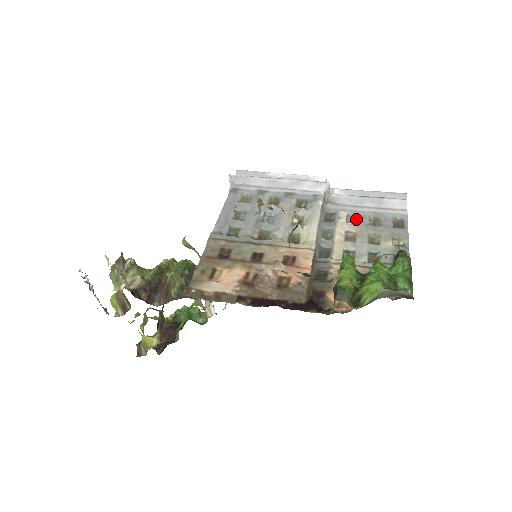
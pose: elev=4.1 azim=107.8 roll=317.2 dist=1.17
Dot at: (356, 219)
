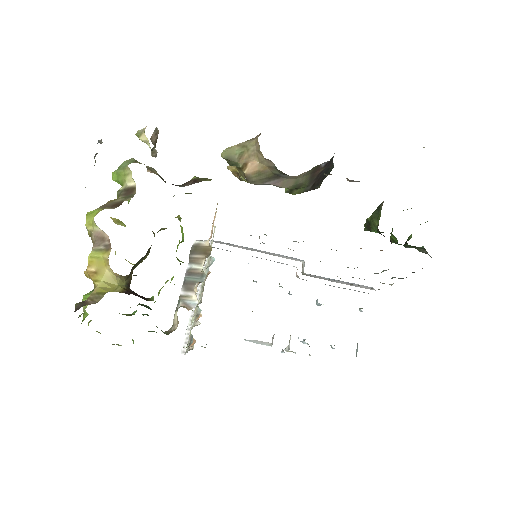
Dot at: occluded
